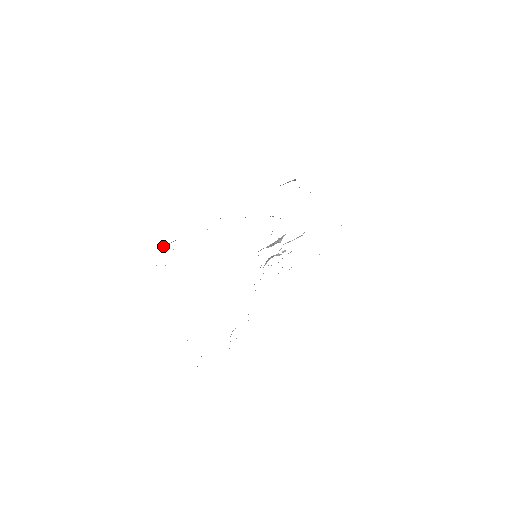
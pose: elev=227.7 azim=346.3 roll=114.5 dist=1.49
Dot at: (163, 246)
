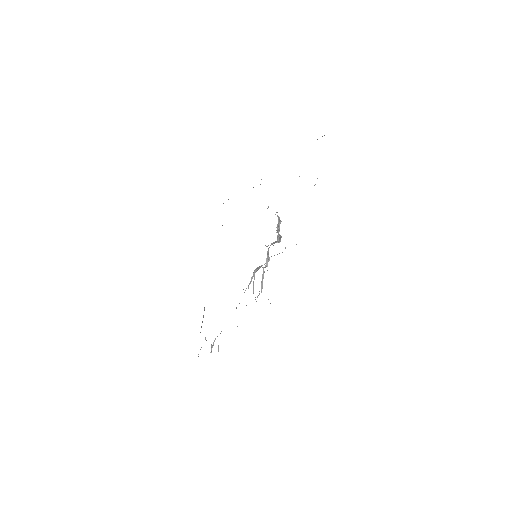
Dot at: occluded
